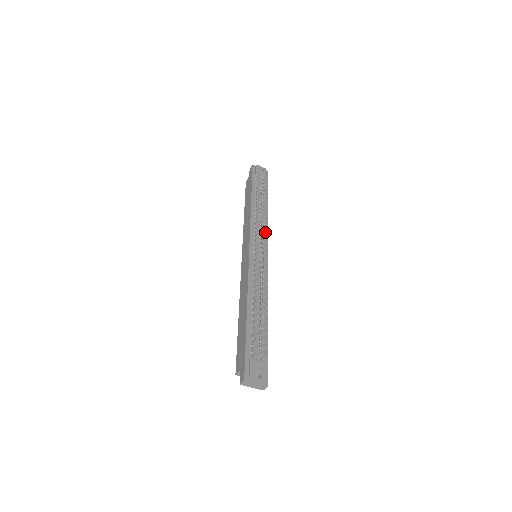
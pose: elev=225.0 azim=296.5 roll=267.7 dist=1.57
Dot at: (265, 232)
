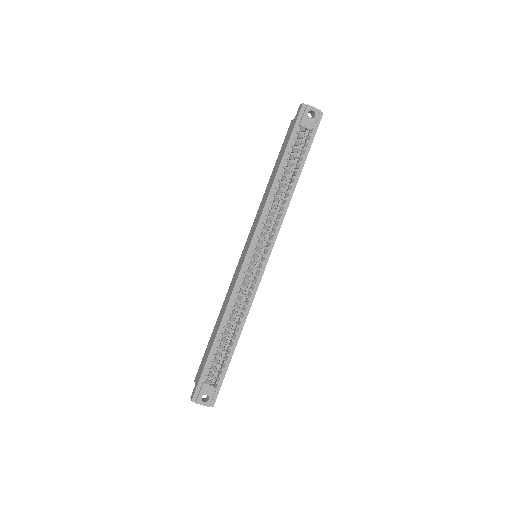
Dot at: (277, 226)
